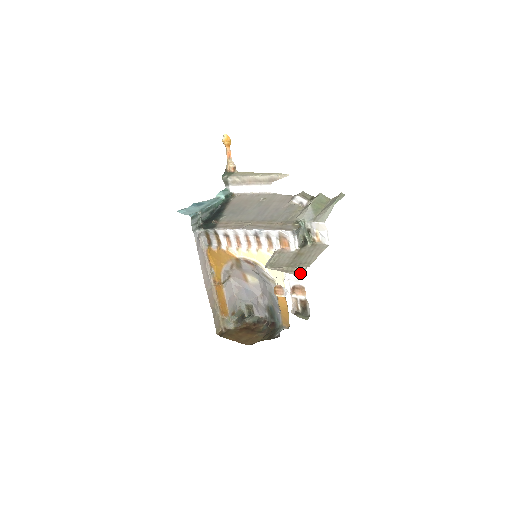
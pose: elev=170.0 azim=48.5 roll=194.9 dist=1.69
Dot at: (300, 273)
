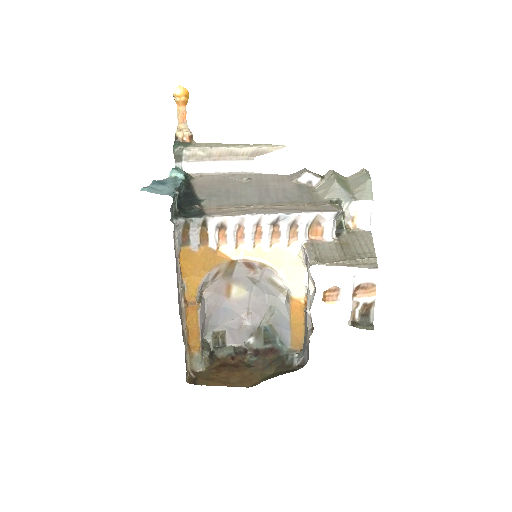
Dot at: (374, 265)
